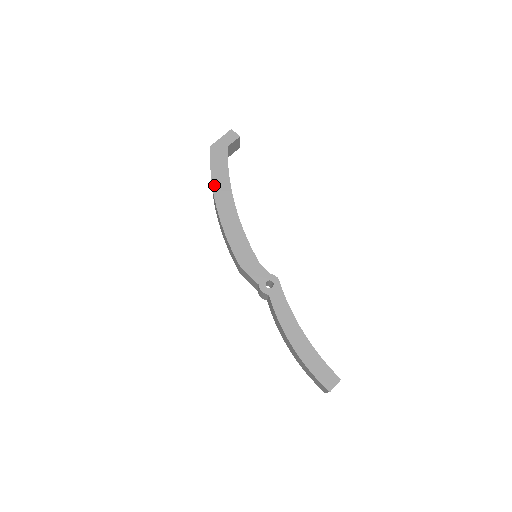
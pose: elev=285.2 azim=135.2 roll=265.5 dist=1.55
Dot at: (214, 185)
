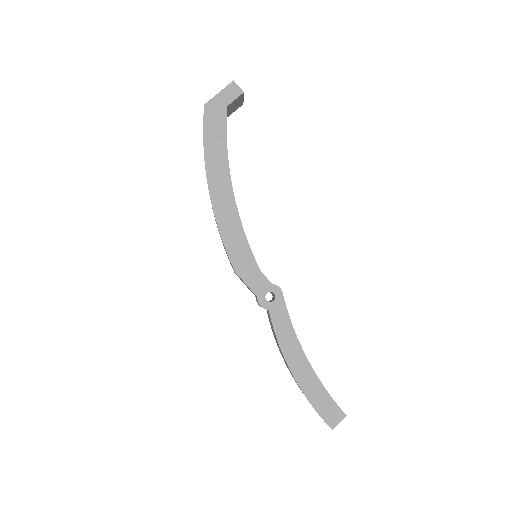
Dot at: (207, 161)
